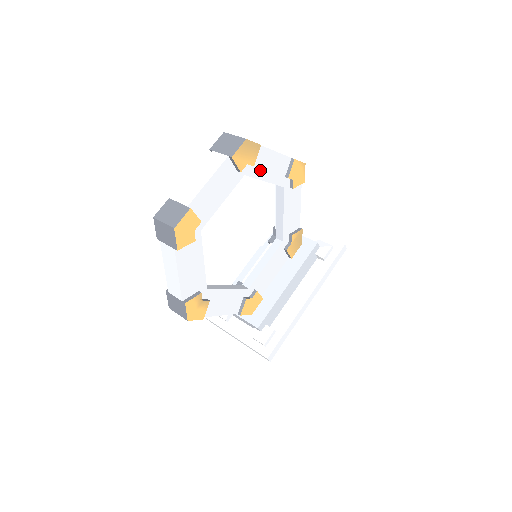
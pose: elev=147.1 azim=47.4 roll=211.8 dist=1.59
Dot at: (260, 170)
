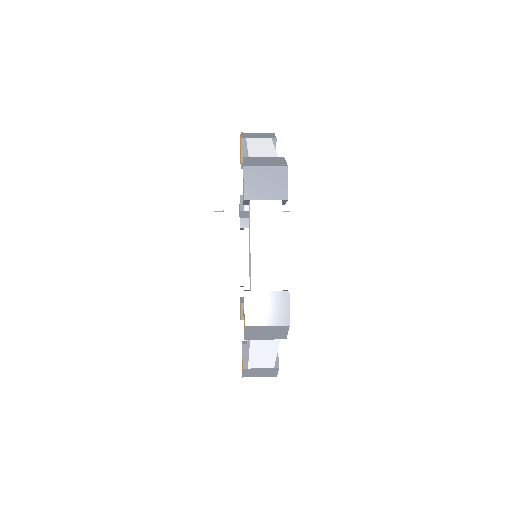
Dot at: occluded
